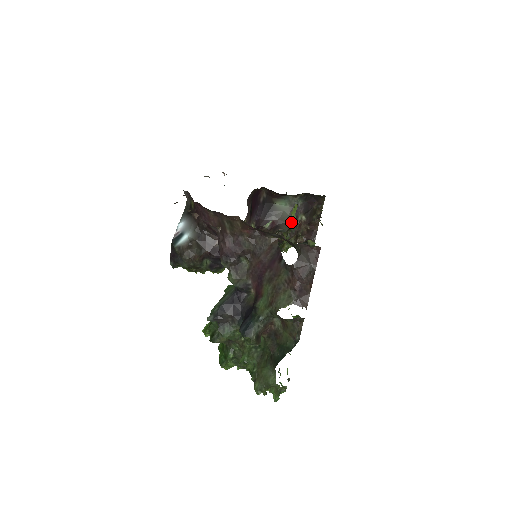
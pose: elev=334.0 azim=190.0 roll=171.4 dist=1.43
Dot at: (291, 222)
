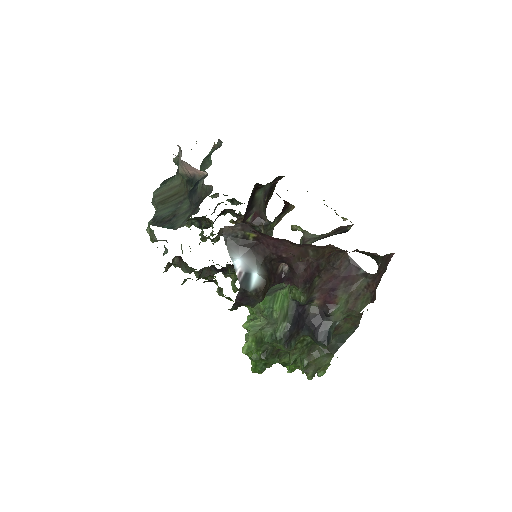
Dot at: occluded
